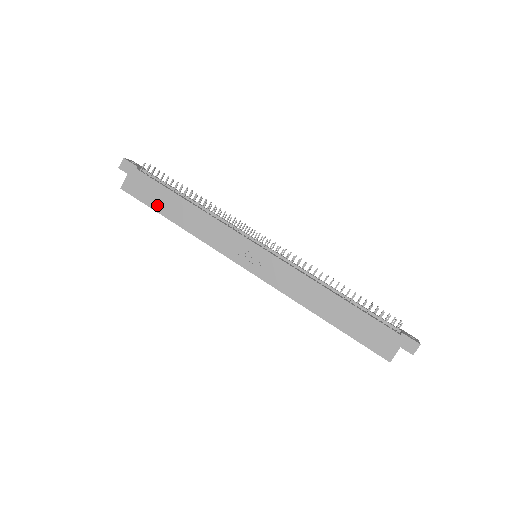
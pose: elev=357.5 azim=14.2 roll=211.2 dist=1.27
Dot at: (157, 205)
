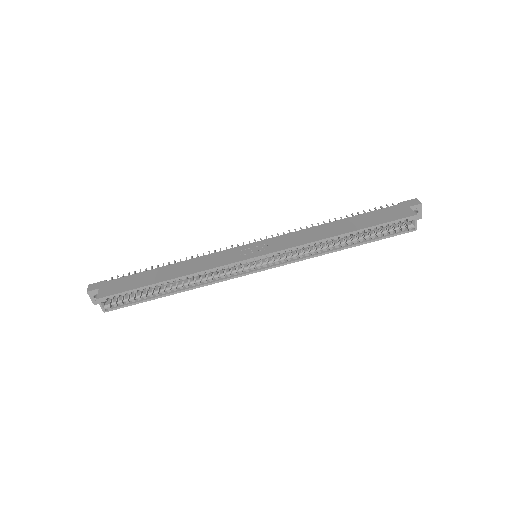
Dot at: (142, 283)
